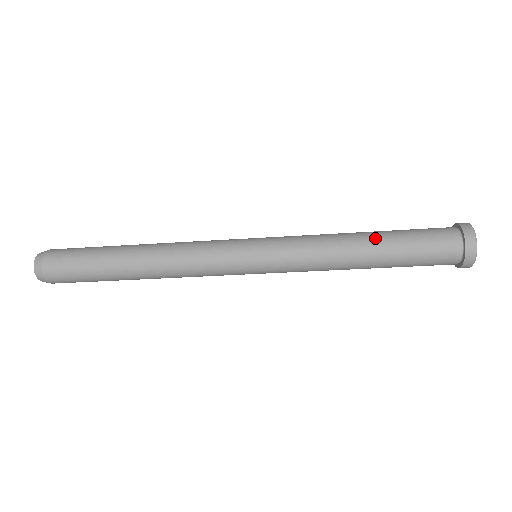
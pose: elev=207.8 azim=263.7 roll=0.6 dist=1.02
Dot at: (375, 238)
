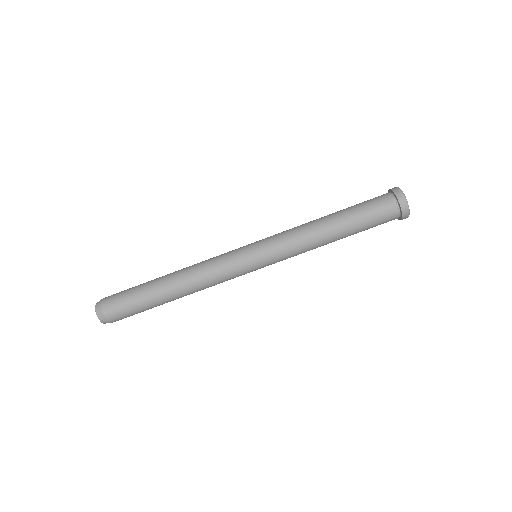
Dot at: occluded
